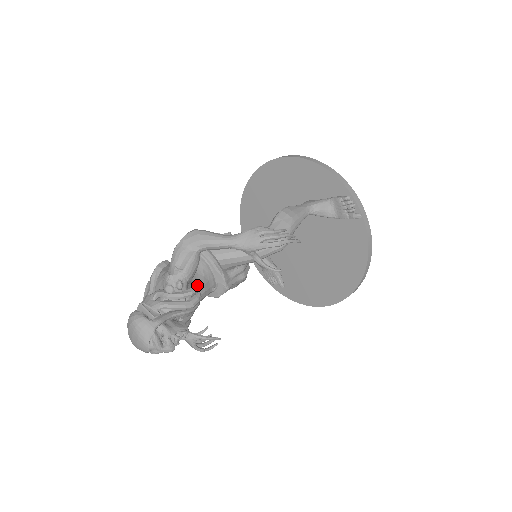
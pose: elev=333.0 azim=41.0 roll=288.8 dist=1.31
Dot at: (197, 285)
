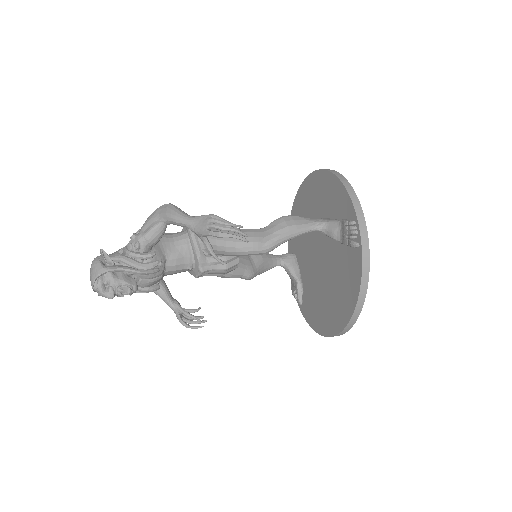
Dot at: (155, 252)
